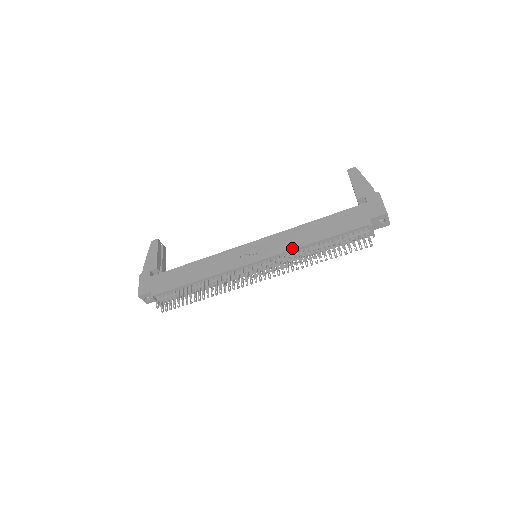
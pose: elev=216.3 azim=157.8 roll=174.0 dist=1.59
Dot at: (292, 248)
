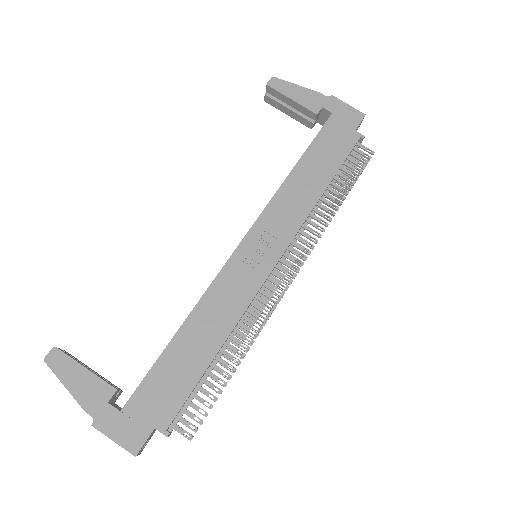
Dot at: (306, 214)
